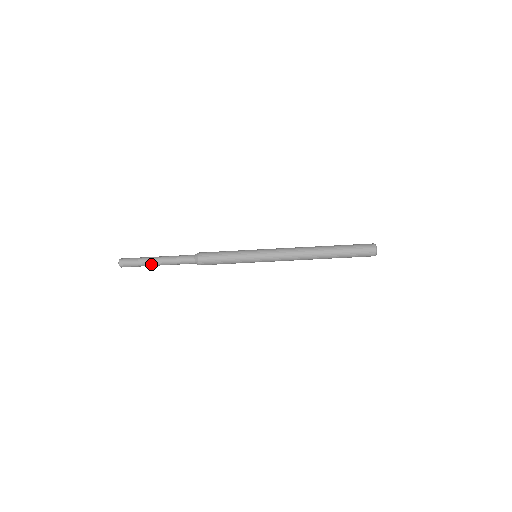
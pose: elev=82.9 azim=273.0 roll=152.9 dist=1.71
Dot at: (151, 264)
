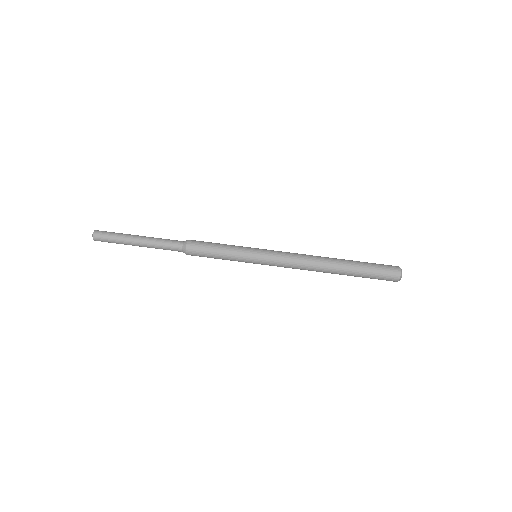
Dot at: (130, 240)
